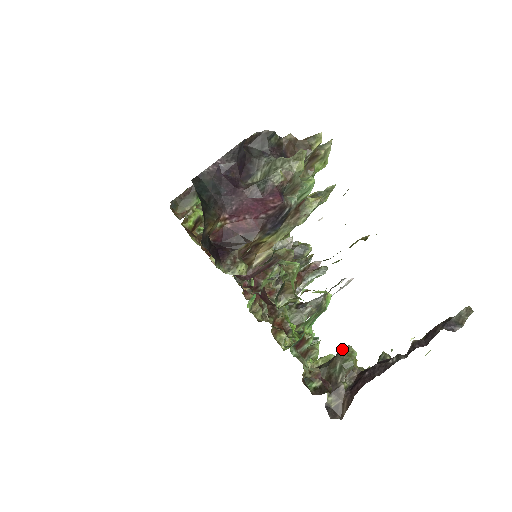
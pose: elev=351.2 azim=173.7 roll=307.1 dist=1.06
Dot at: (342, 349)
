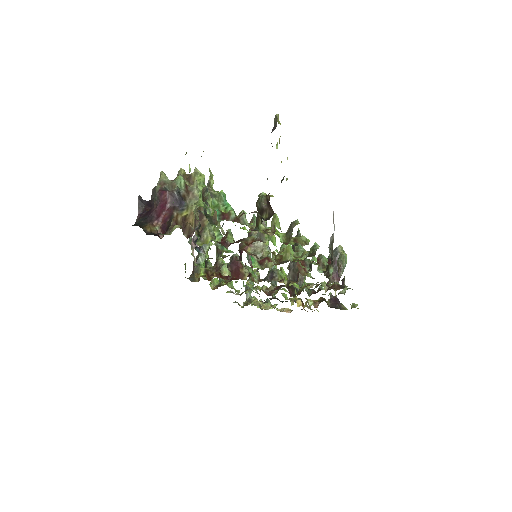
Dot at: occluded
